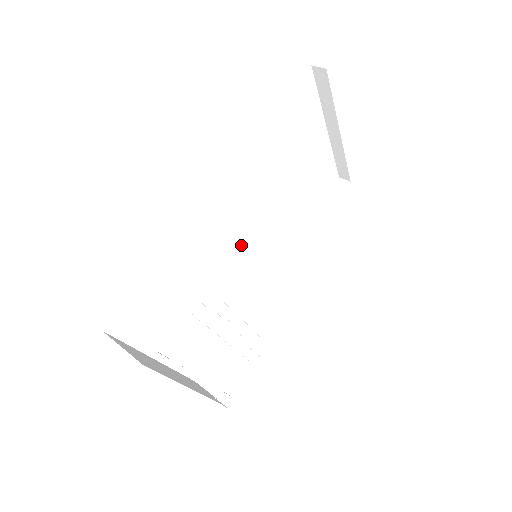
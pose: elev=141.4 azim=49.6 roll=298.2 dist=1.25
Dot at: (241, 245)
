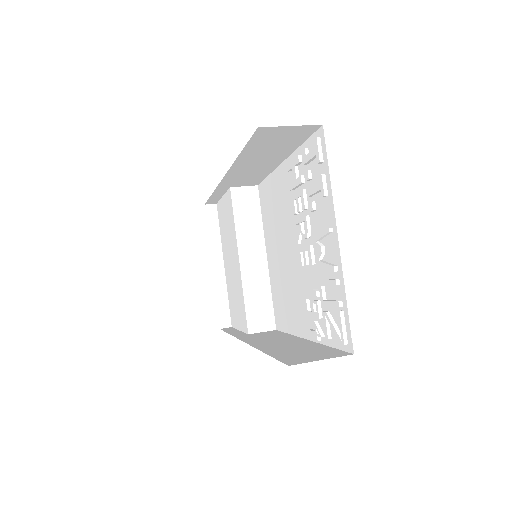
Dot at: occluded
